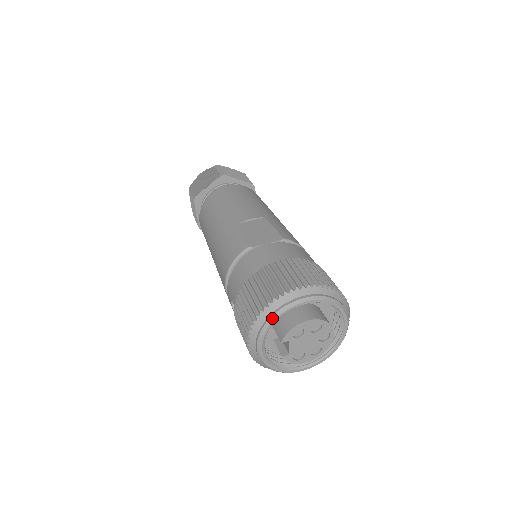
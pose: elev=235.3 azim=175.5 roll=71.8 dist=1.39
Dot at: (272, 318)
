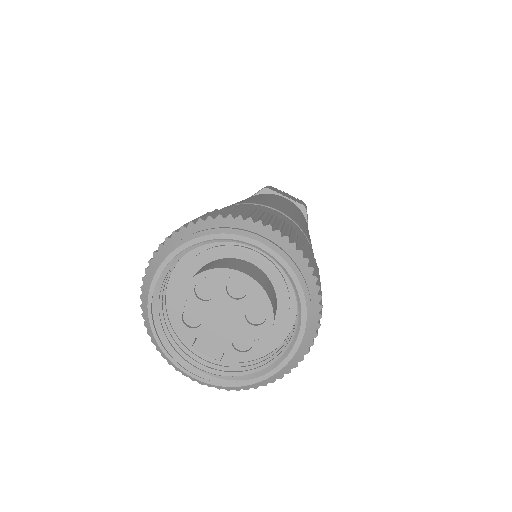
Dot at: (150, 330)
